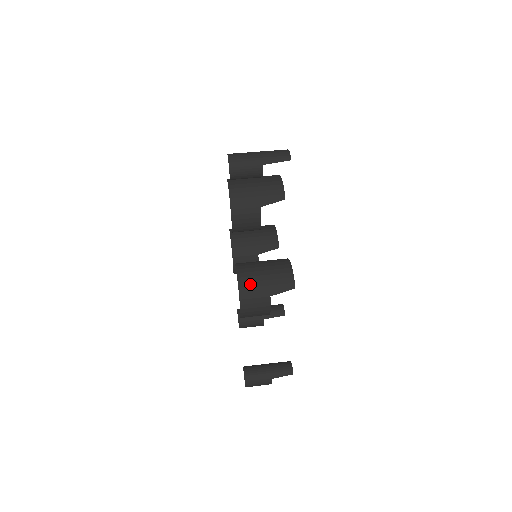
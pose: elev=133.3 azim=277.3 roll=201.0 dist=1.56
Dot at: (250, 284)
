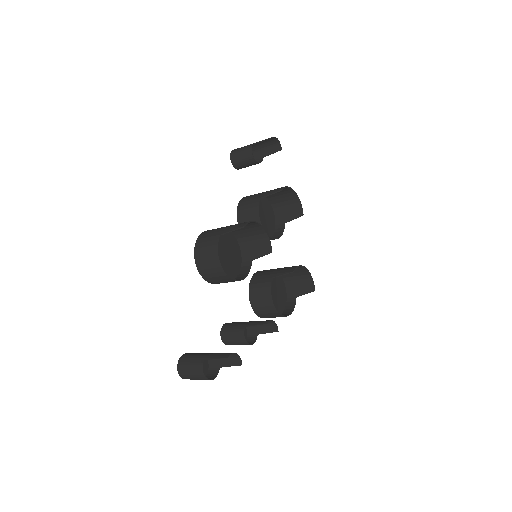
Dot at: (212, 230)
